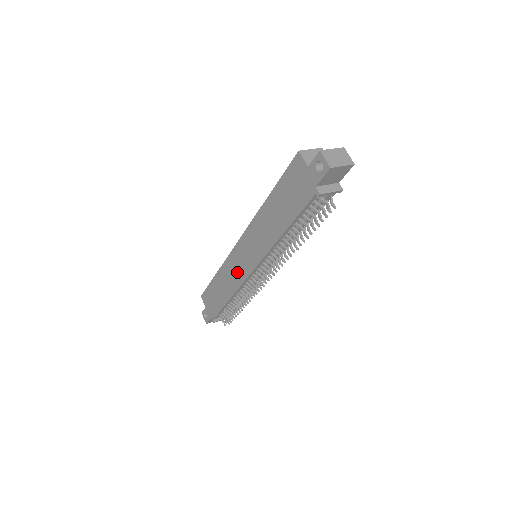
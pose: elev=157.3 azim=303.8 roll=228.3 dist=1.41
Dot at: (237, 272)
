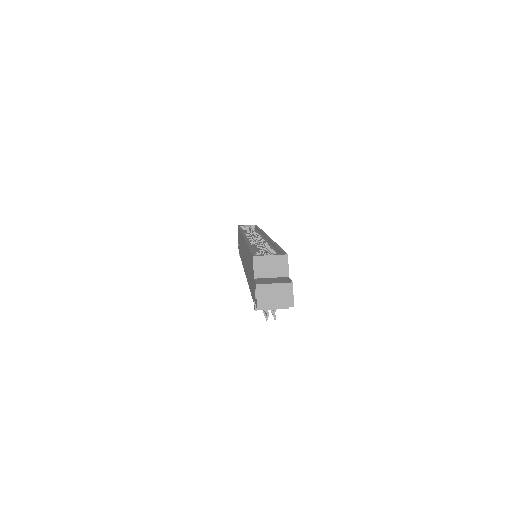
Dot at: (242, 254)
